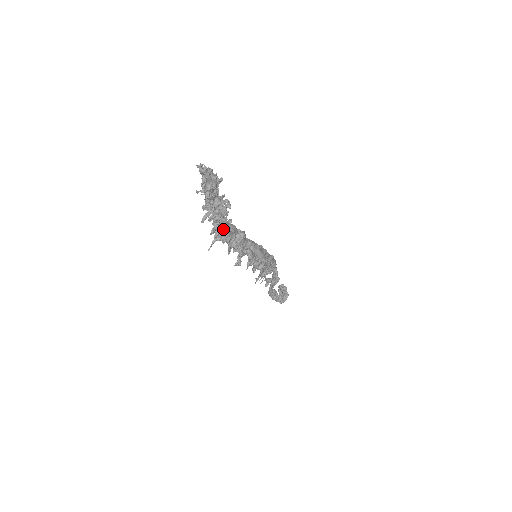
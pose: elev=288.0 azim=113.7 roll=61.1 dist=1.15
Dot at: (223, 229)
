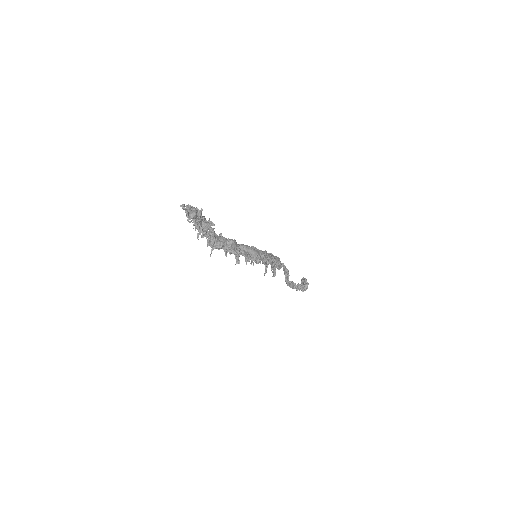
Dot at: (215, 241)
